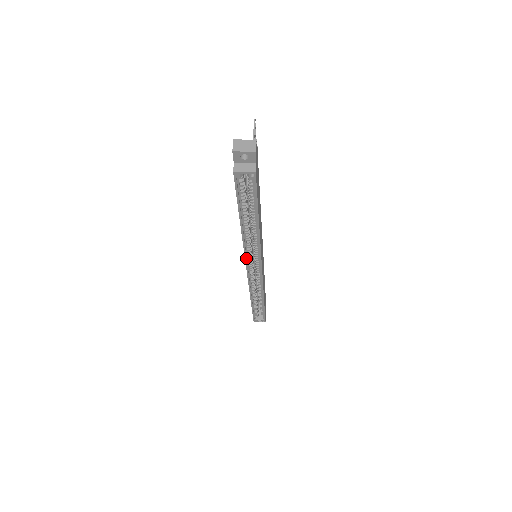
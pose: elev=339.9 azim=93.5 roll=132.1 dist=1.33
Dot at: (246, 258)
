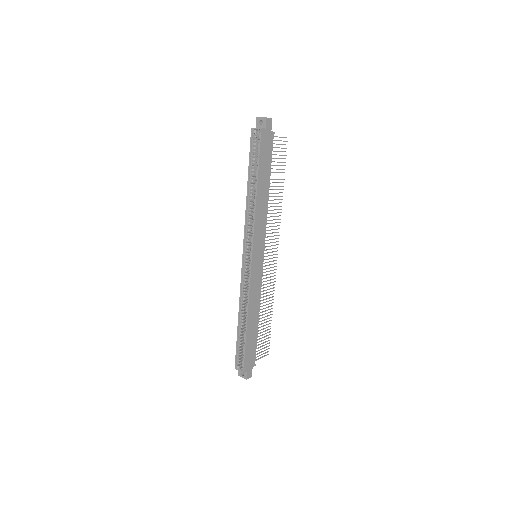
Dot at: (245, 237)
